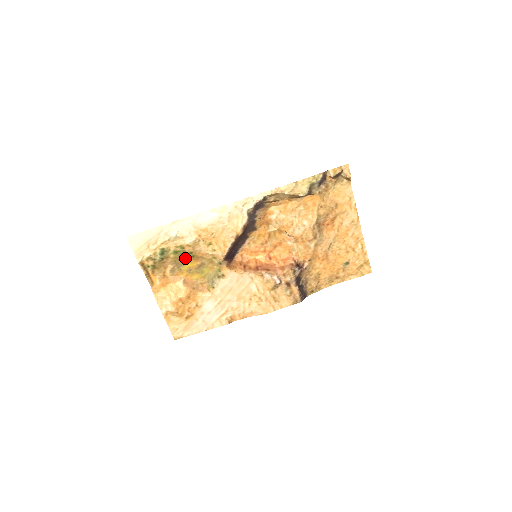
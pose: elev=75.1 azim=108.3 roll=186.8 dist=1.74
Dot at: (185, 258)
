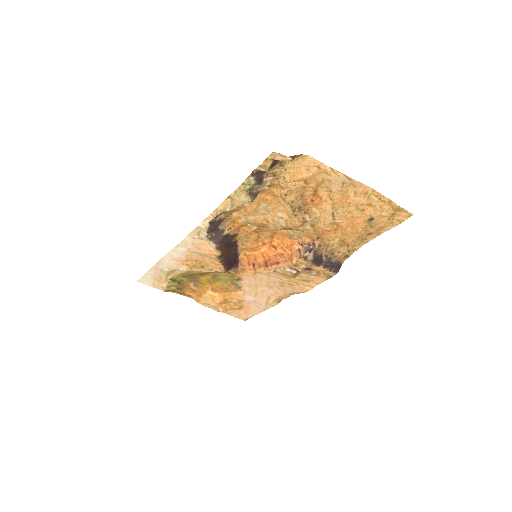
Dot at: (196, 276)
